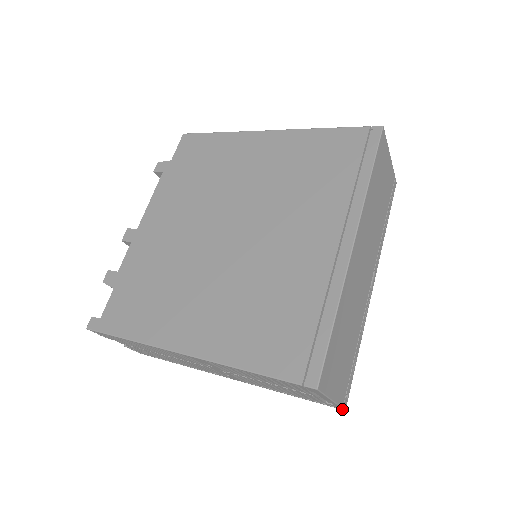
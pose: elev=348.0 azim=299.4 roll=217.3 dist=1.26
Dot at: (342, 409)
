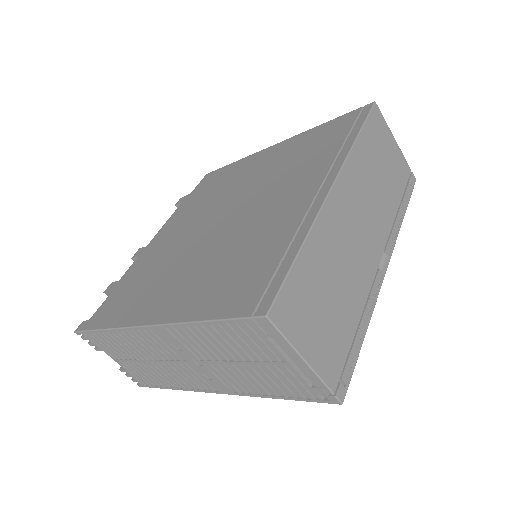
Dot at: (337, 401)
